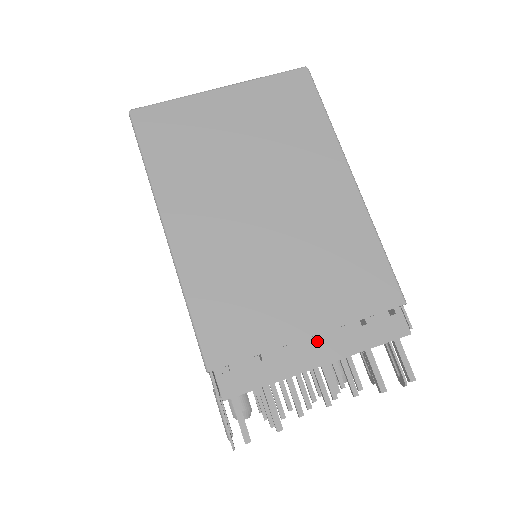
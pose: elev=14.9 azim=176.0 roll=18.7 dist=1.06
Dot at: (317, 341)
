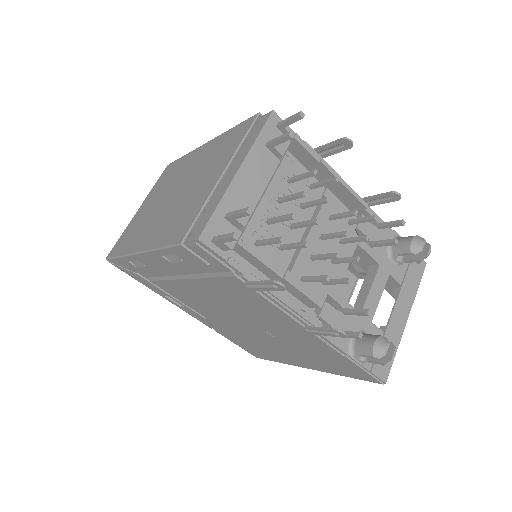
Dot at: (229, 171)
